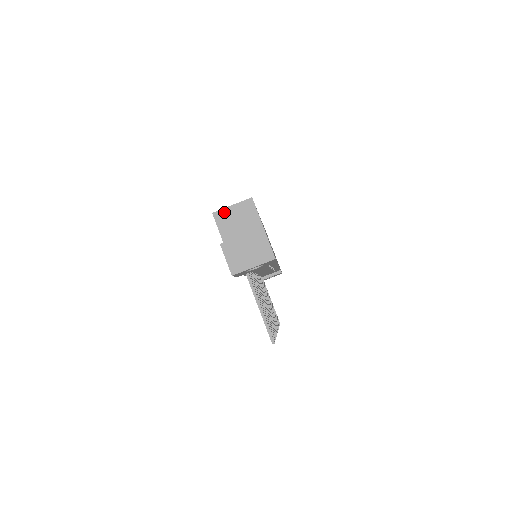
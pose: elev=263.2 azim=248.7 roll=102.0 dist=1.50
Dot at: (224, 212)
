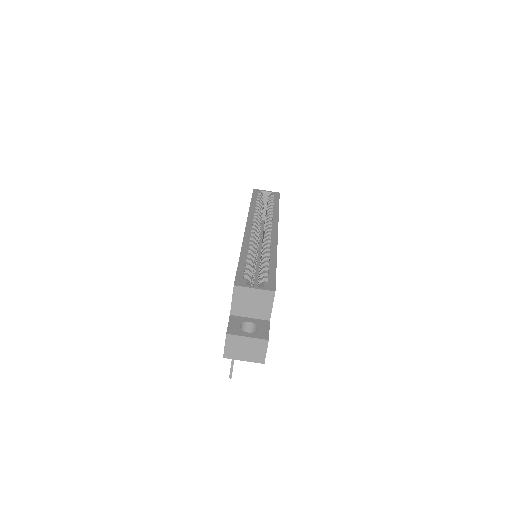
Dot at: (244, 290)
